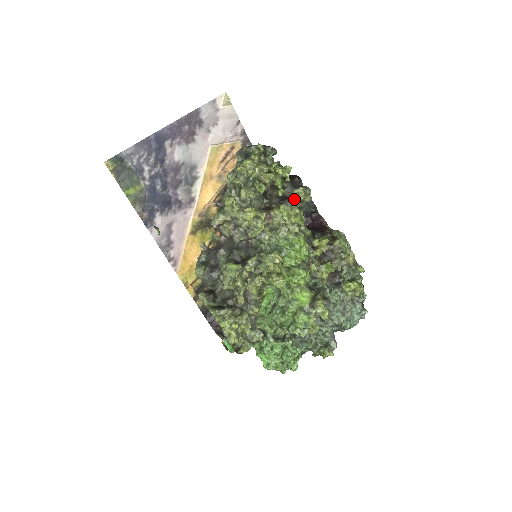
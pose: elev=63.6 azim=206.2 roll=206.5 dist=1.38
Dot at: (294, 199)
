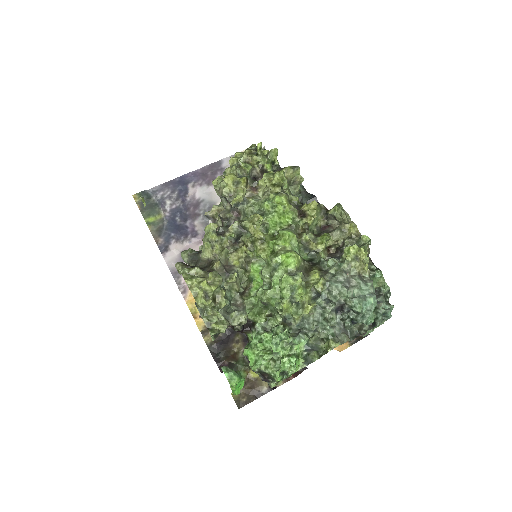
Dot at: occluded
